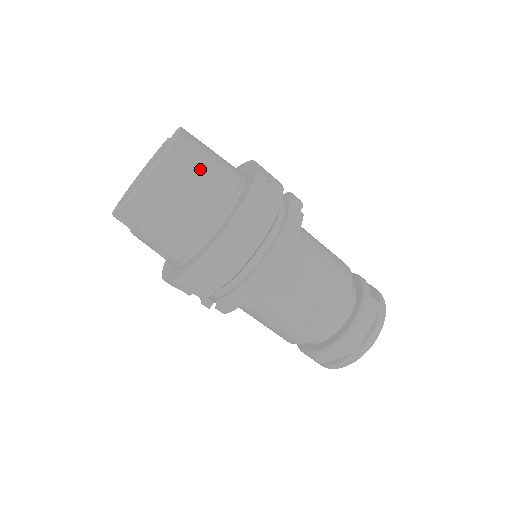
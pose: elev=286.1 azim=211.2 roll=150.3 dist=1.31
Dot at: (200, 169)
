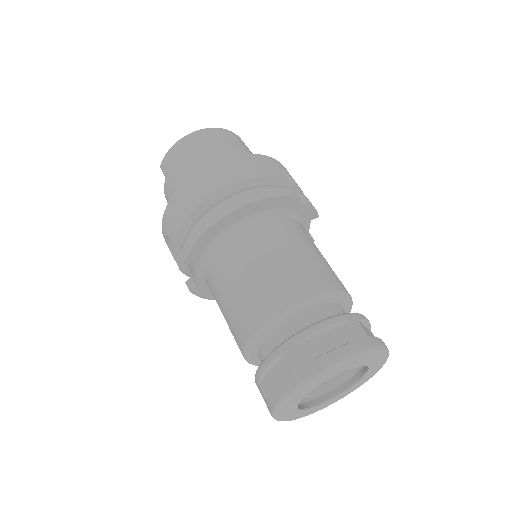
Dot at: (227, 144)
